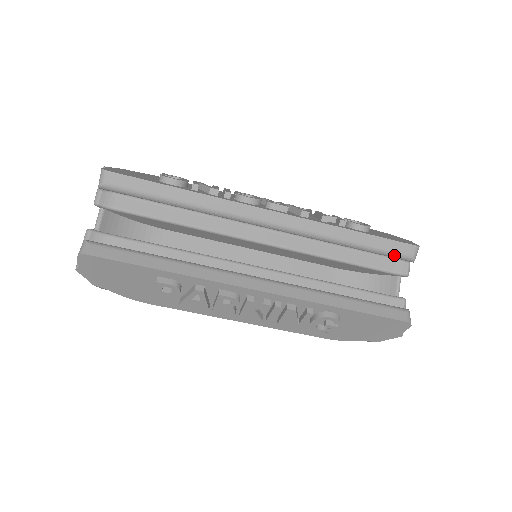
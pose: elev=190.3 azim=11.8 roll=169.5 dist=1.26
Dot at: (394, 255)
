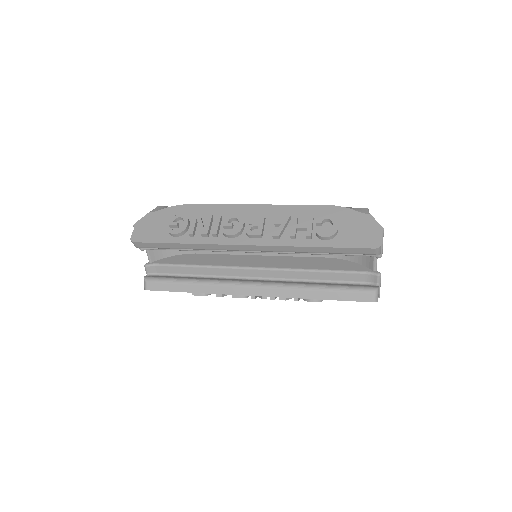
Dot at: occluded
